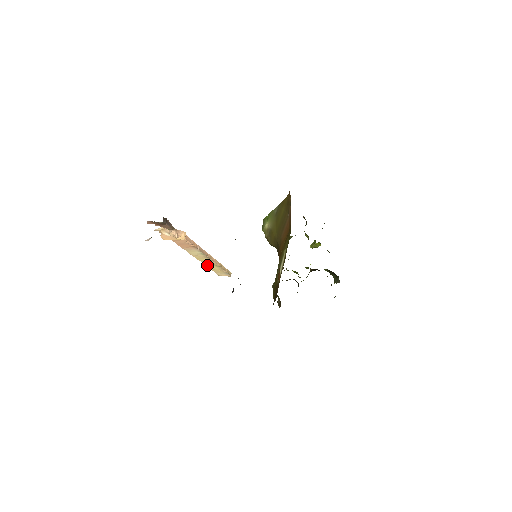
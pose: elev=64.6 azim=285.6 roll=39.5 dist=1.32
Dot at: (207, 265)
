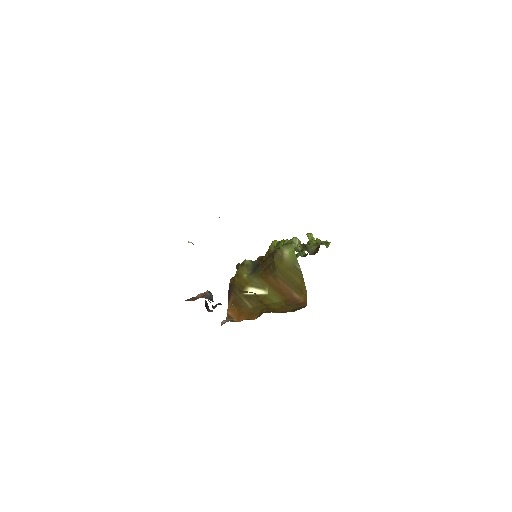
Dot at: occluded
